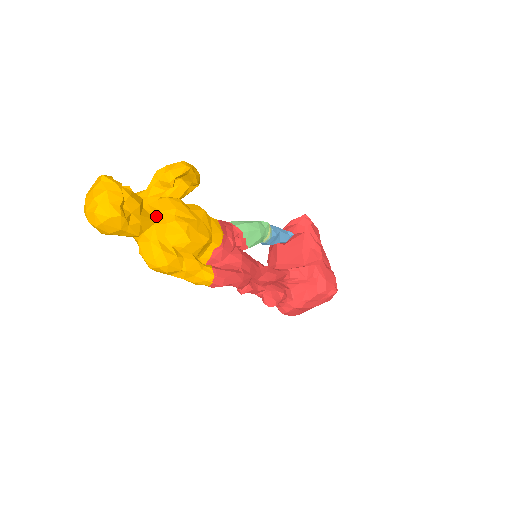
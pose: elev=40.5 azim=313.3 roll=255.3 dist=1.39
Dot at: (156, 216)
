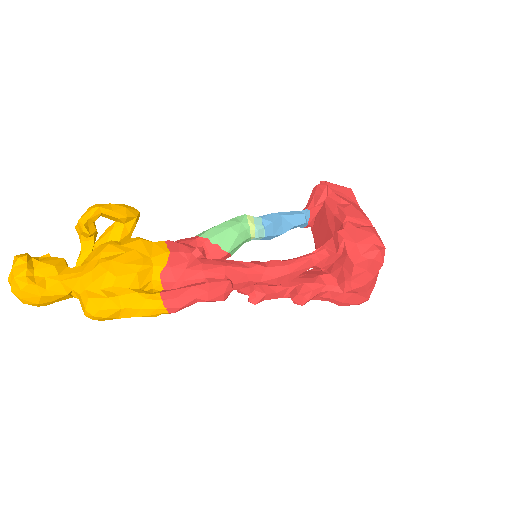
Dot at: (84, 268)
